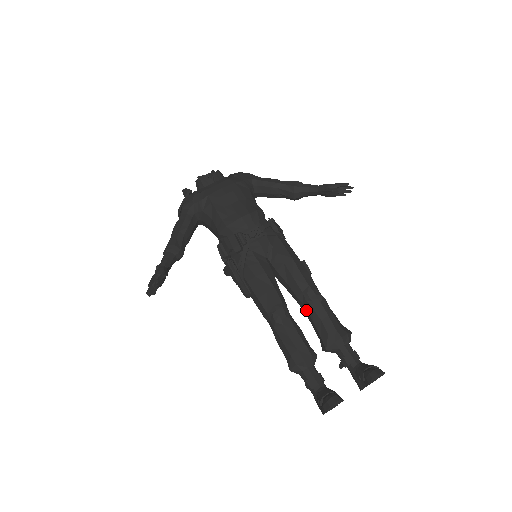
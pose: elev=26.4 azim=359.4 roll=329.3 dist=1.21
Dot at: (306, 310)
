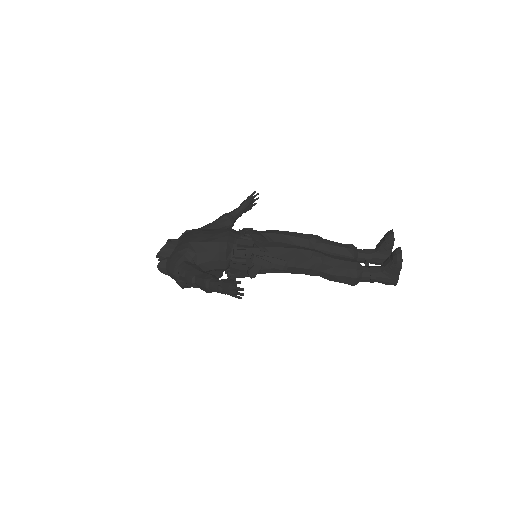
Dot at: (320, 250)
